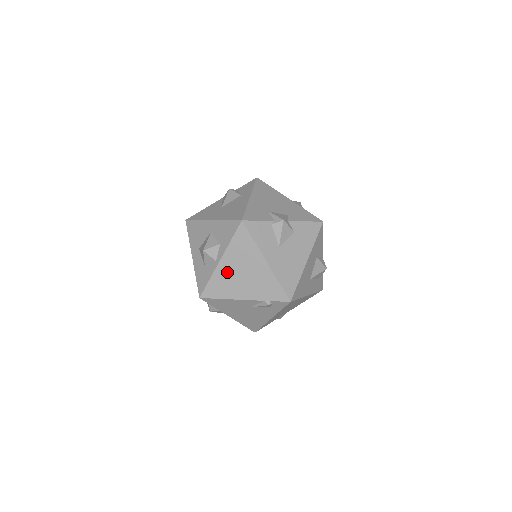
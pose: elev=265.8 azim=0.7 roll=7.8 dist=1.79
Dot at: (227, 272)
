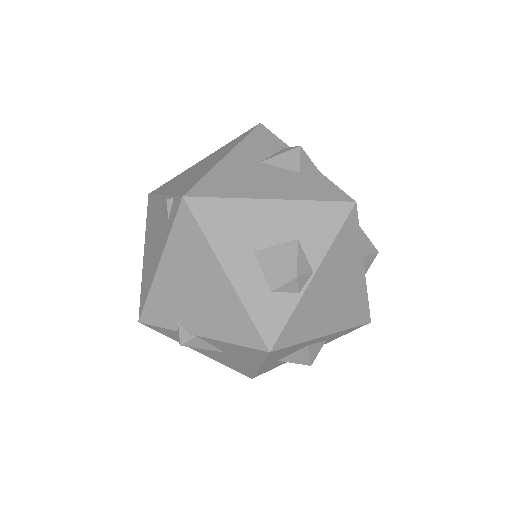
Dot at: (192, 169)
